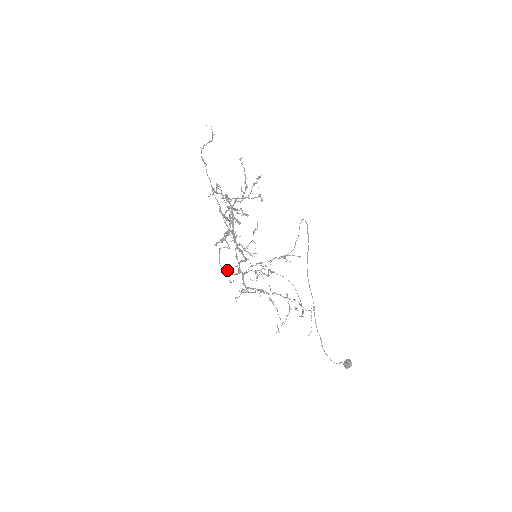
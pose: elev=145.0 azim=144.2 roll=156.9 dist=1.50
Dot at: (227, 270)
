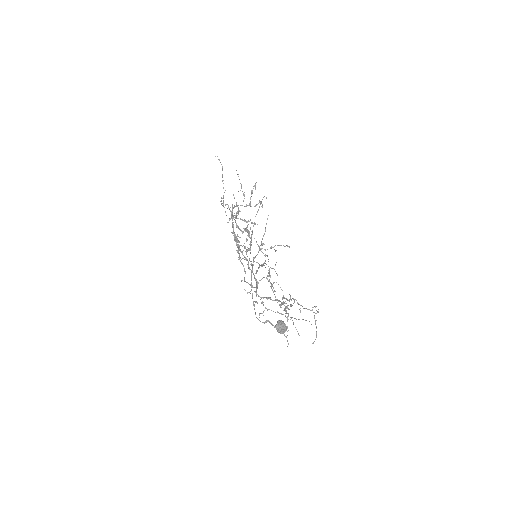
Dot at: (248, 283)
